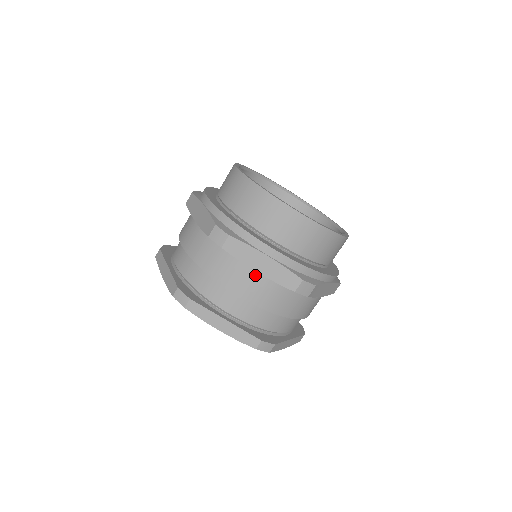
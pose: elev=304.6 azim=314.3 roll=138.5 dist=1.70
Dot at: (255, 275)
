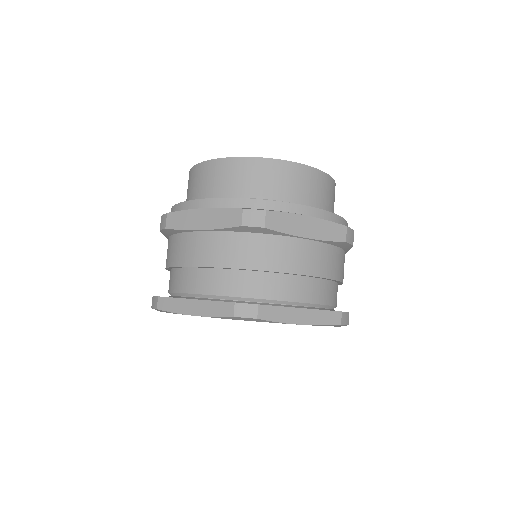
Dot at: (306, 243)
